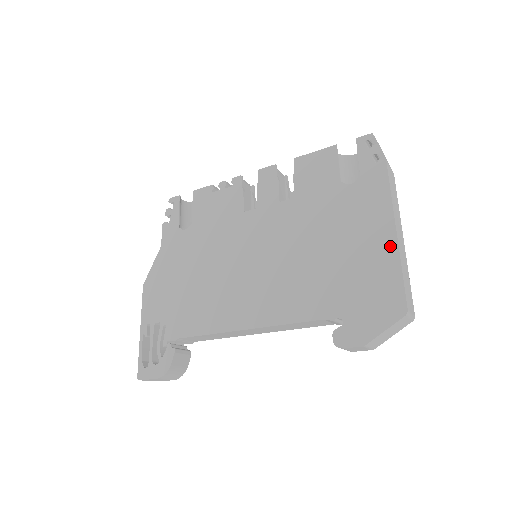
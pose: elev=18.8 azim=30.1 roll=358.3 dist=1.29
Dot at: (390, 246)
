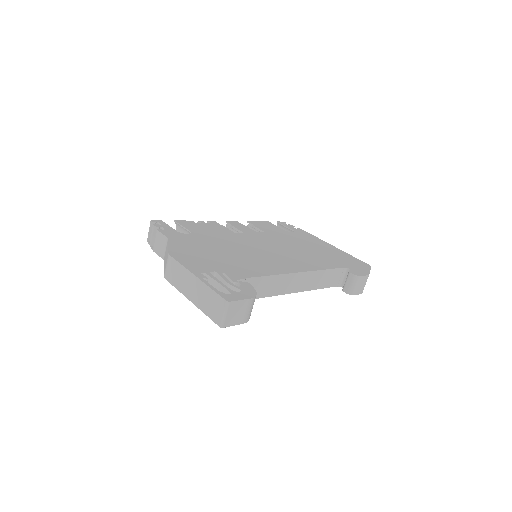
Dot at: (337, 249)
